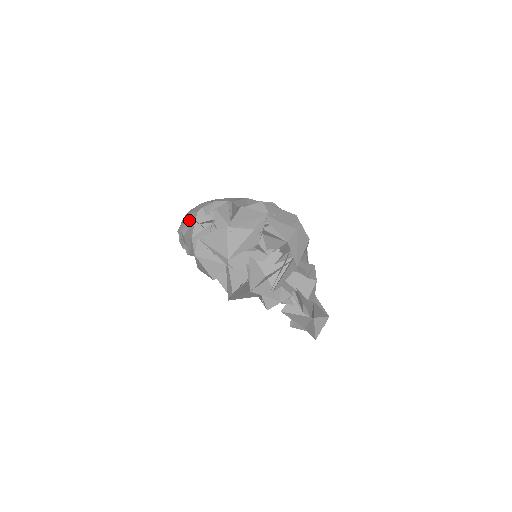
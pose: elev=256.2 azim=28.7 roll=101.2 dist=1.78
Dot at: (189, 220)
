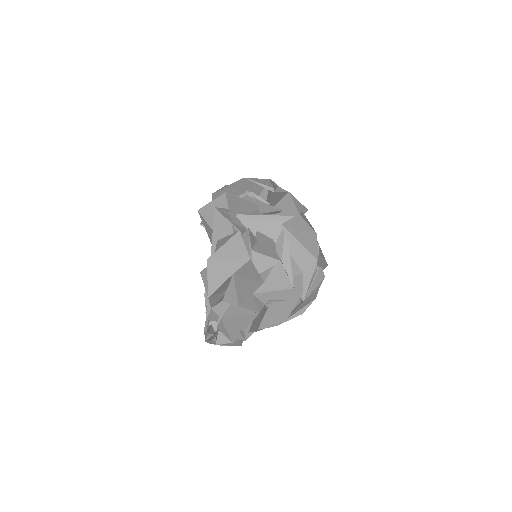
Dot at: occluded
